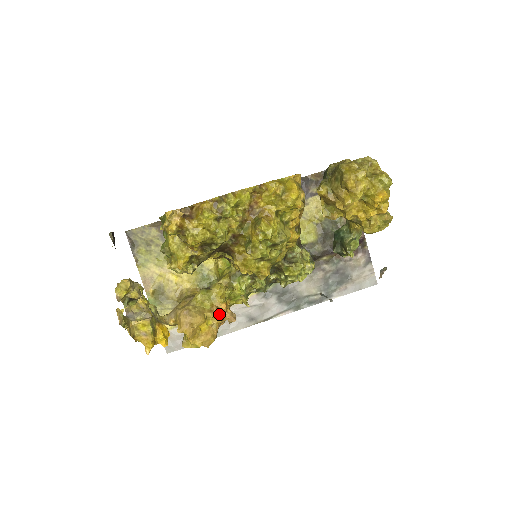
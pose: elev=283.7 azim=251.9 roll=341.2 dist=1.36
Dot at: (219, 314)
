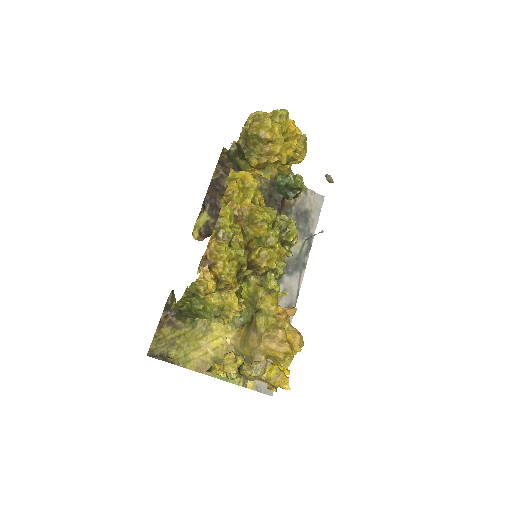
Dot at: (285, 316)
